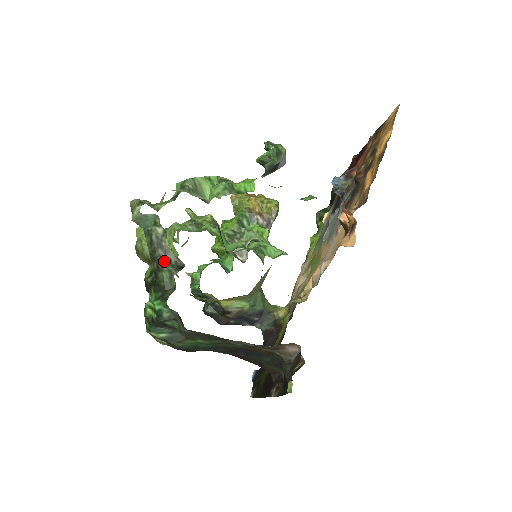
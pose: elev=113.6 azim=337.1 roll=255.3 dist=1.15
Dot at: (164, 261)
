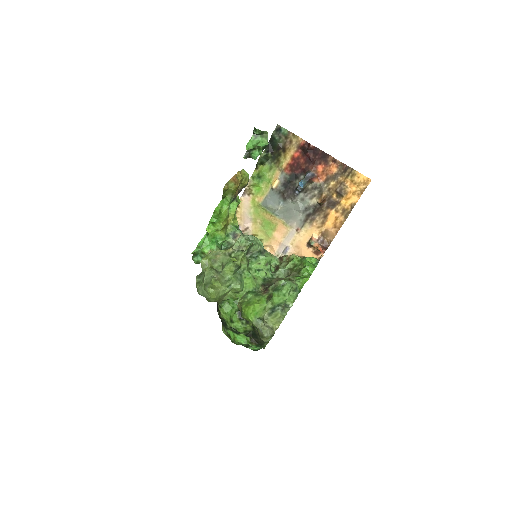
Dot at: occluded
